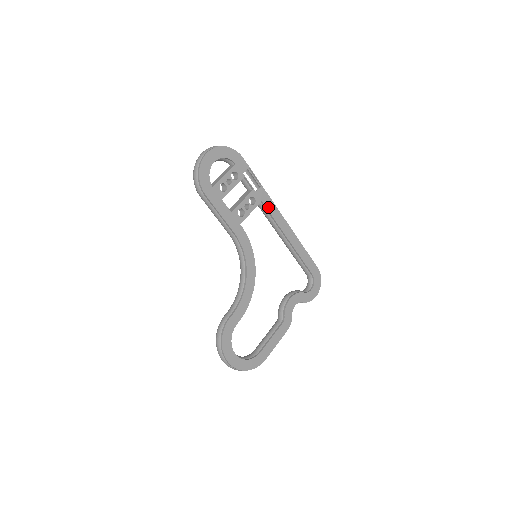
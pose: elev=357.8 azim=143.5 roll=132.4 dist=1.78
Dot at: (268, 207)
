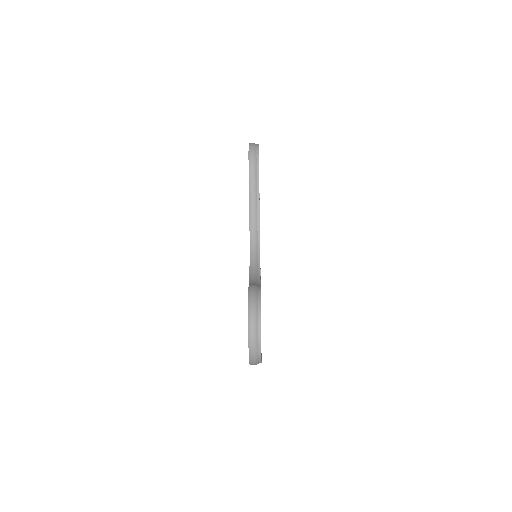
Dot at: occluded
